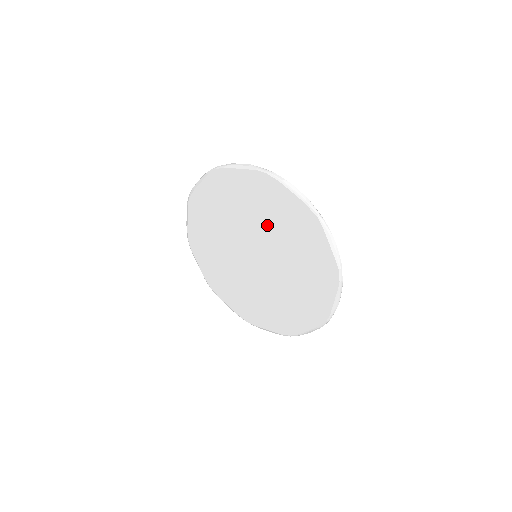
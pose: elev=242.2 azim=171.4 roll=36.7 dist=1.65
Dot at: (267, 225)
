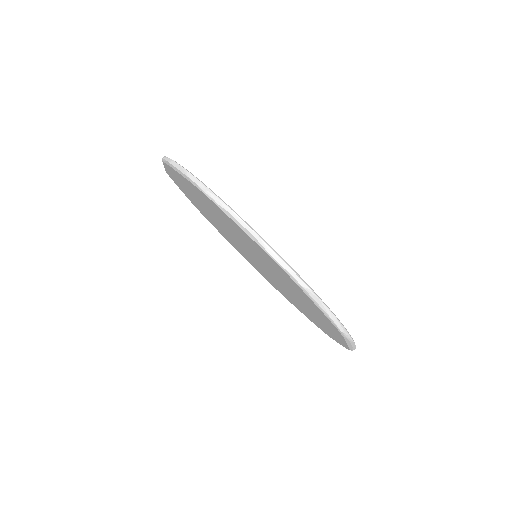
Dot at: (273, 271)
